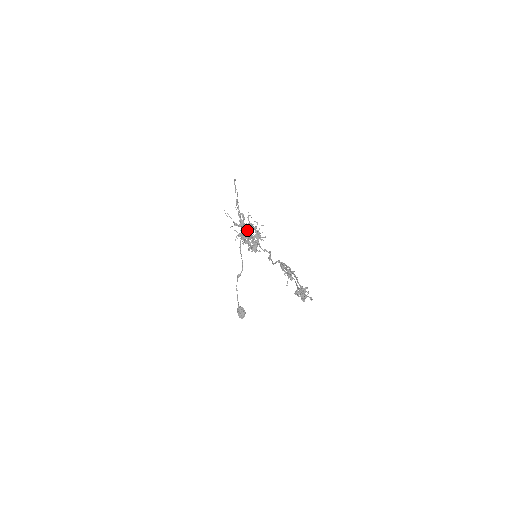
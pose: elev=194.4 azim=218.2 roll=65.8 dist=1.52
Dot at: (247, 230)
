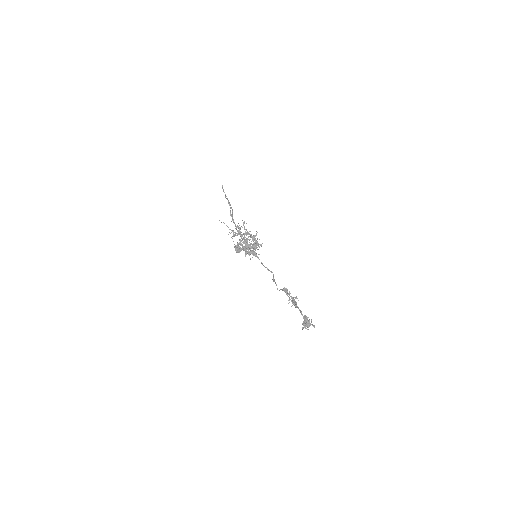
Dot at: (245, 240)
